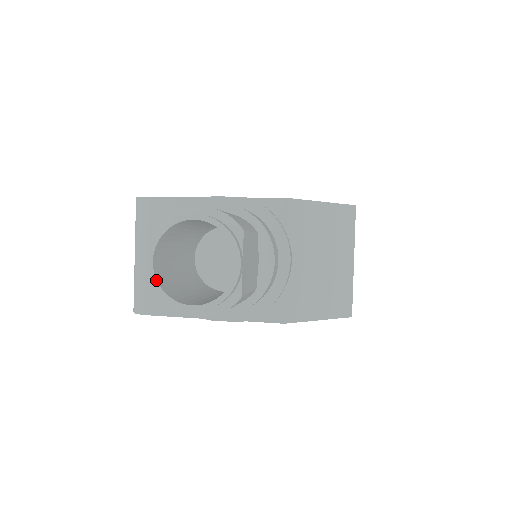
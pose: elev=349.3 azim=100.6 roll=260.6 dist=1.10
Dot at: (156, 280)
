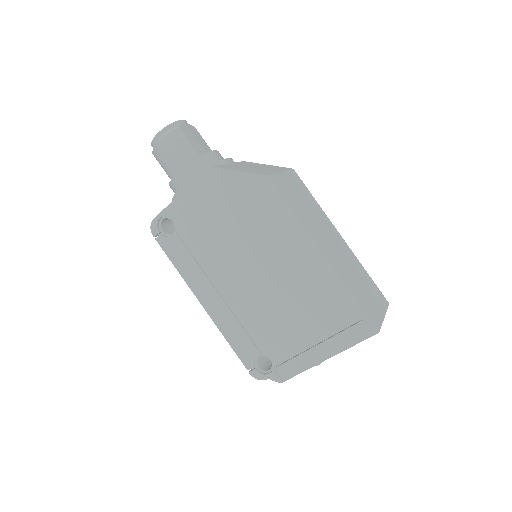
Dot at: occluded
